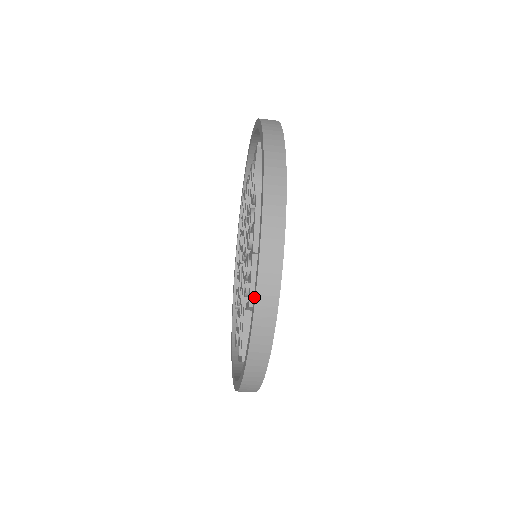
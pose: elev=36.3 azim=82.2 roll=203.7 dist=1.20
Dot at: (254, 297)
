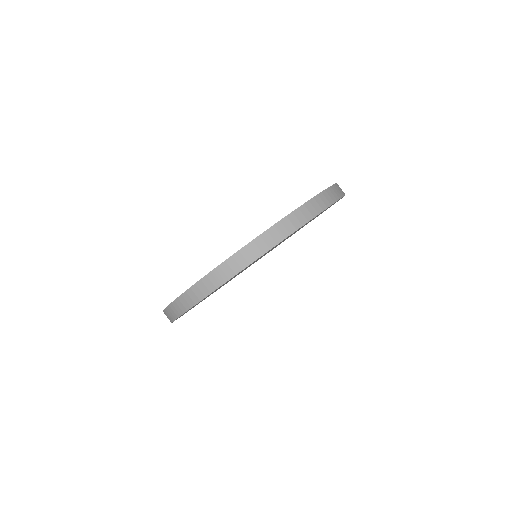
Dot at: (269, 228)
